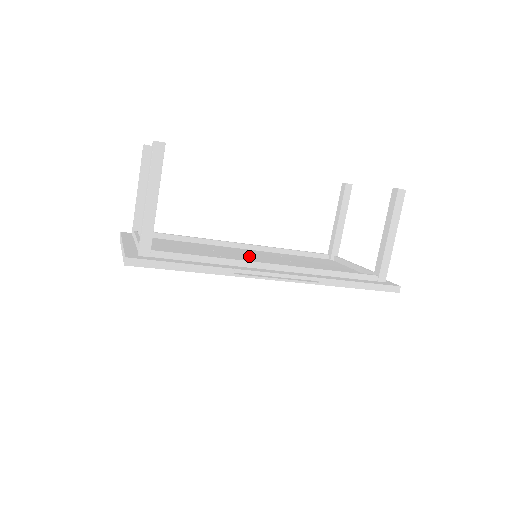
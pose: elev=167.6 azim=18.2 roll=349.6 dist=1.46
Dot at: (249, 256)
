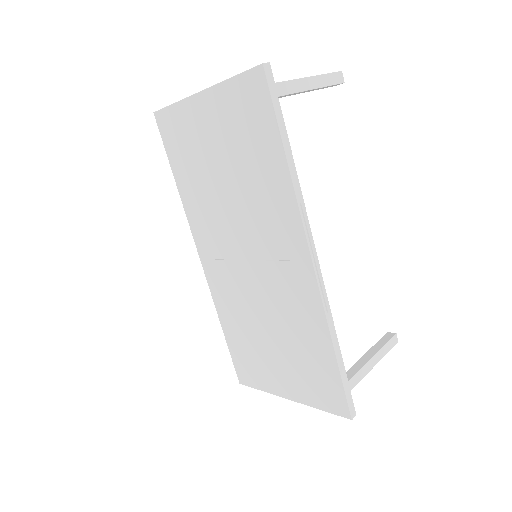
Dot at: occluded
